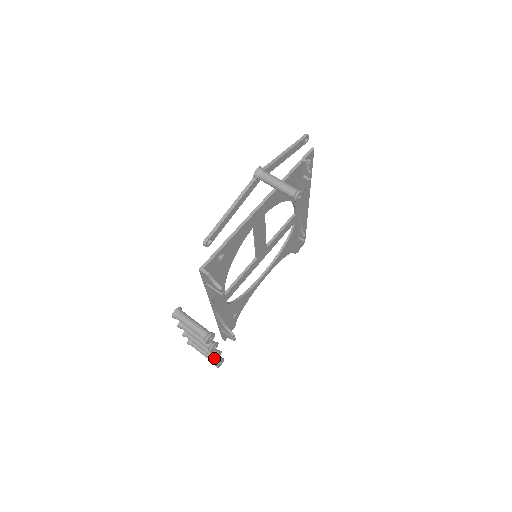
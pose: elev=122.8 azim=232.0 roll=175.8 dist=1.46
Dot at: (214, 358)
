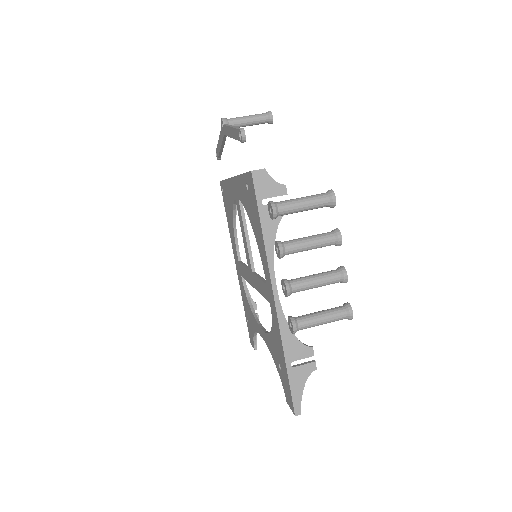
Dot at: (345, 271)
